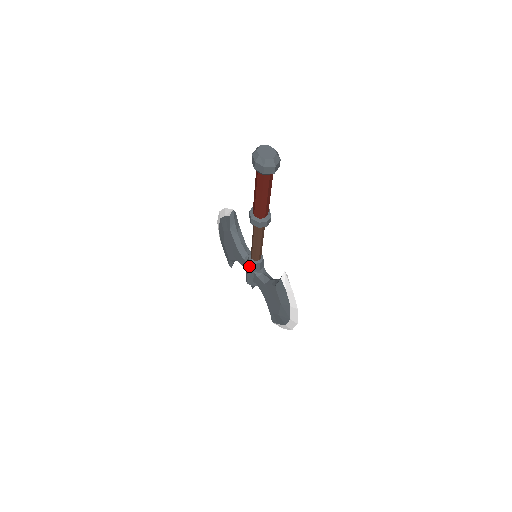
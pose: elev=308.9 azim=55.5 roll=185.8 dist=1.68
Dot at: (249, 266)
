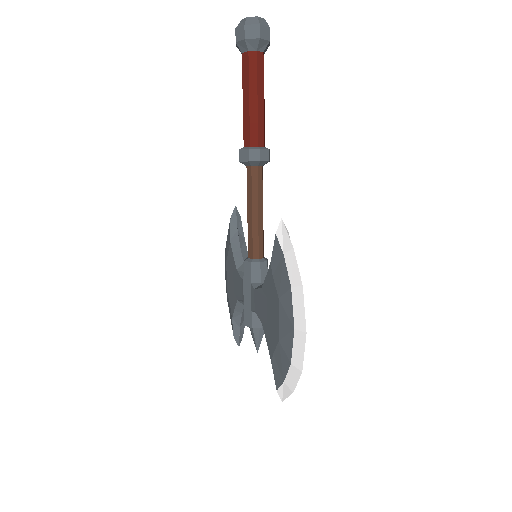
Dot at: (244, 274)
